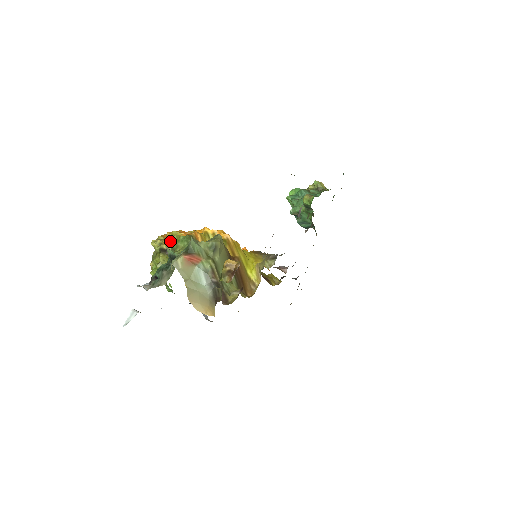
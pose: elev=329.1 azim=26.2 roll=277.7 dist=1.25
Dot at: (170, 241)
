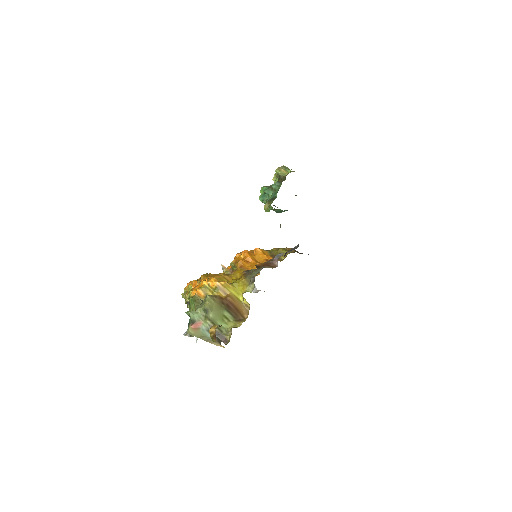
Dot at: (188, 297)
